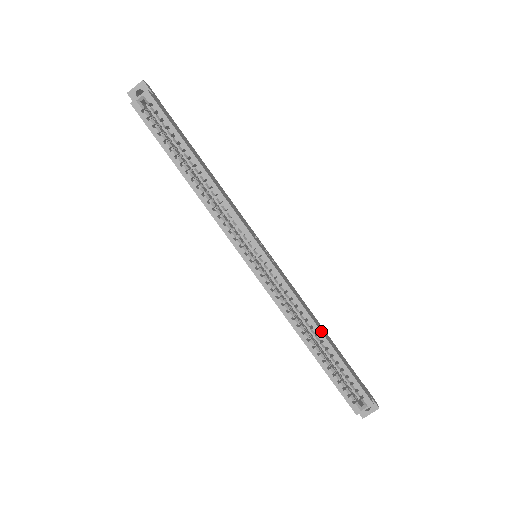
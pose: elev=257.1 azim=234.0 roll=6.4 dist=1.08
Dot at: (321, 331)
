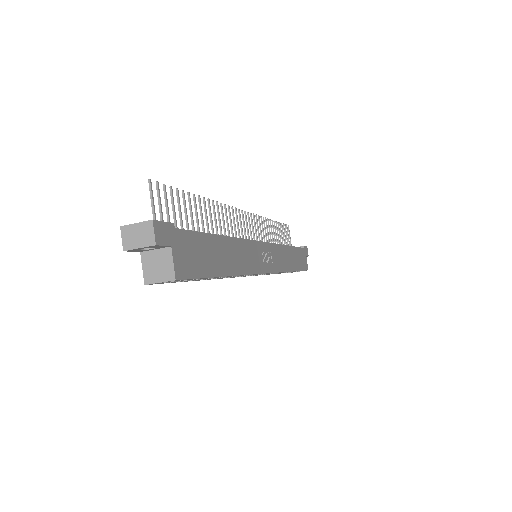
Dot at: occluded
